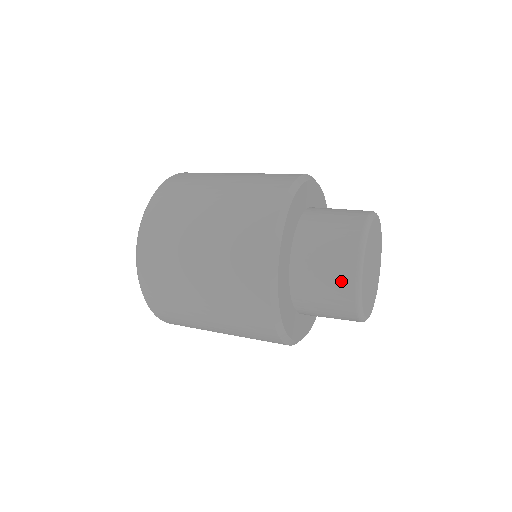
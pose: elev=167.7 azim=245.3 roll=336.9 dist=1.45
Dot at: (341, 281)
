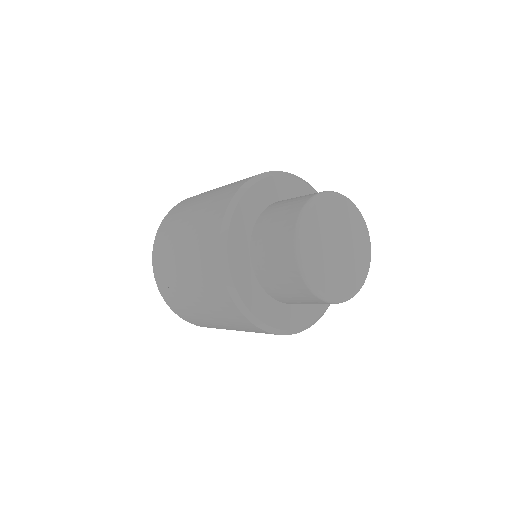
Dot at: (285, 257)
